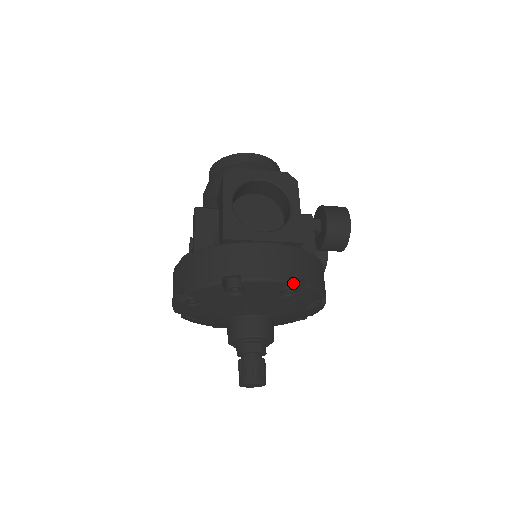
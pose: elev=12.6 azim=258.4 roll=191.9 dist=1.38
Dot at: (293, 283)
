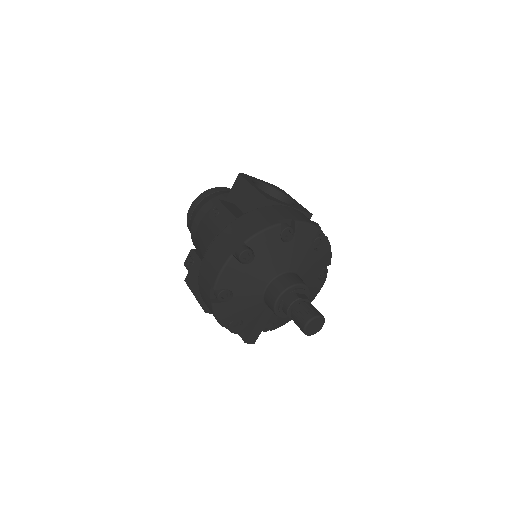
Dot at: (320, 235)
